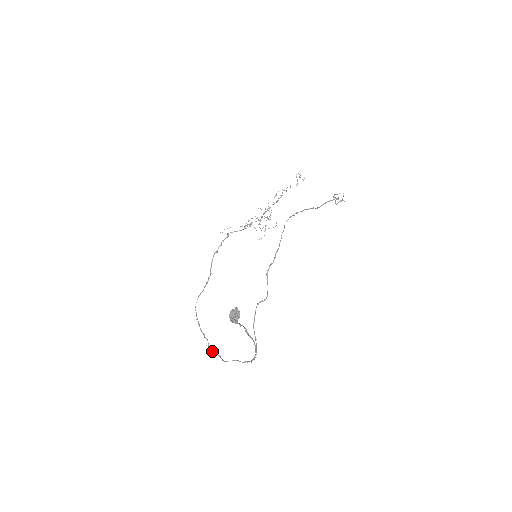
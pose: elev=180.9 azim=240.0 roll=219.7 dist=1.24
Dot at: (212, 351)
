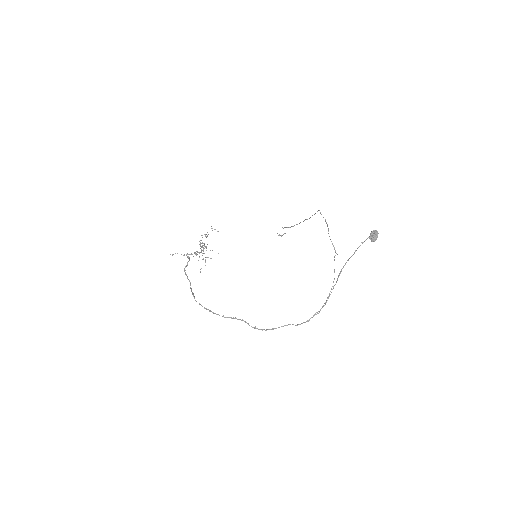
Dot at: occluded
